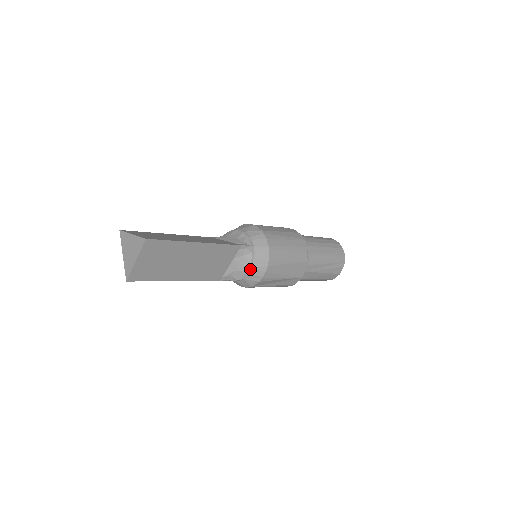
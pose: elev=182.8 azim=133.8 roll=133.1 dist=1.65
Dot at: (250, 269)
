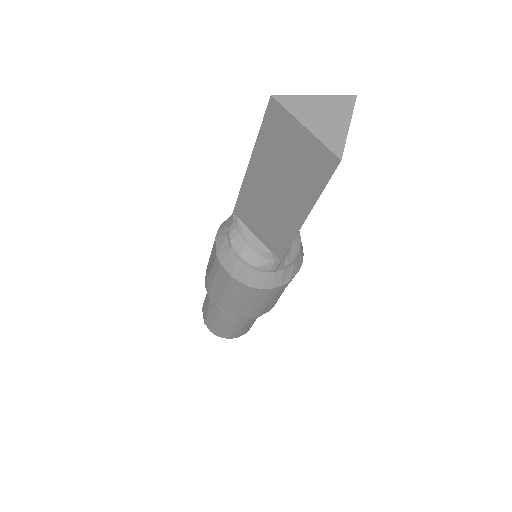
Dot at: (301, 245)
